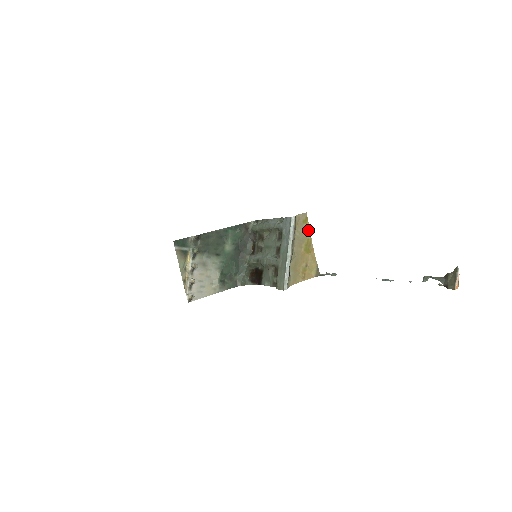
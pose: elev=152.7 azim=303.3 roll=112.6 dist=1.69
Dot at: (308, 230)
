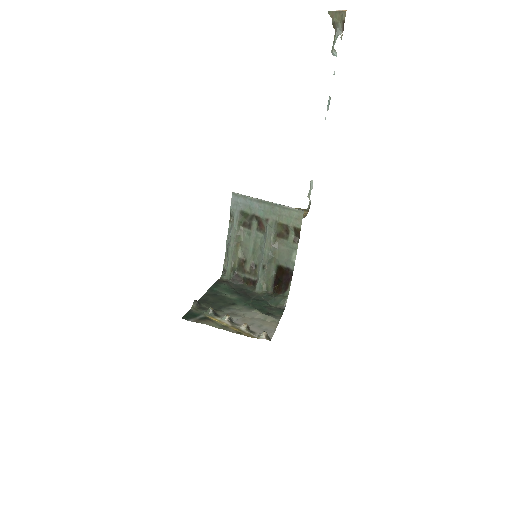
Dot at: occluded
